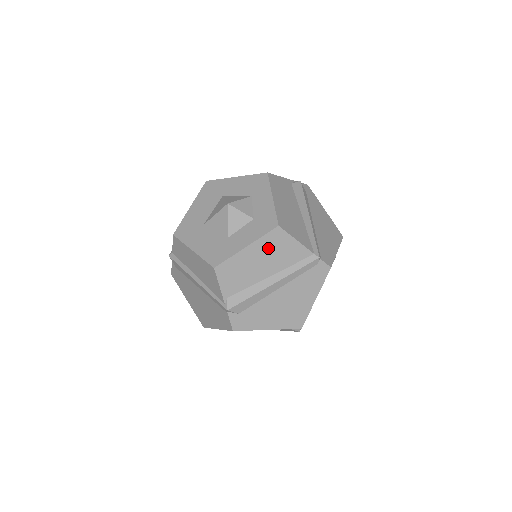
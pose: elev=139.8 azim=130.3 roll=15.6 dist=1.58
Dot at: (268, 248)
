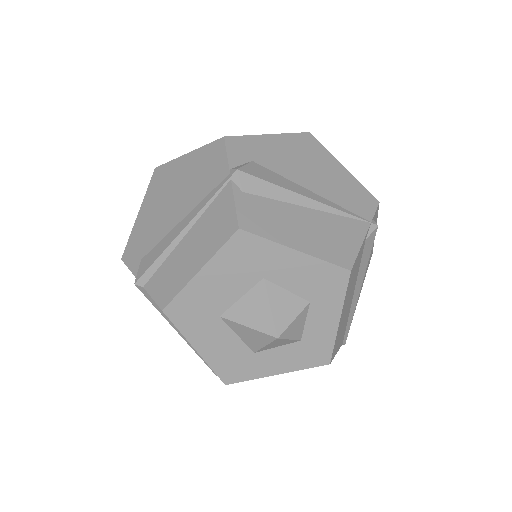
Dot at: occluded
